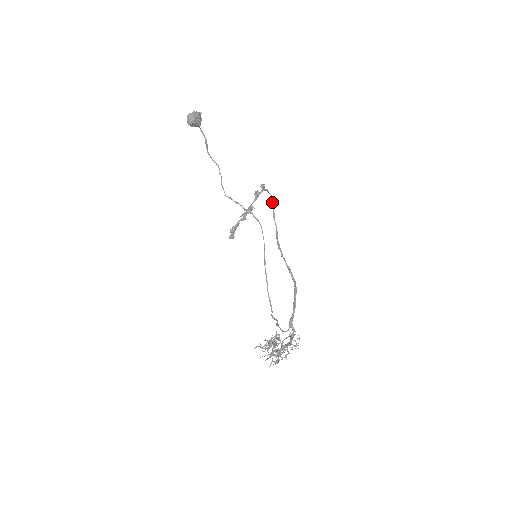
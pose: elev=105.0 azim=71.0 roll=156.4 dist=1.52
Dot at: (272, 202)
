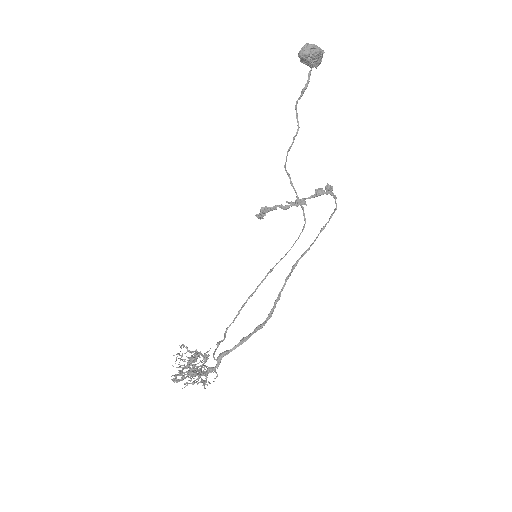
Dot at: (332, 214)
